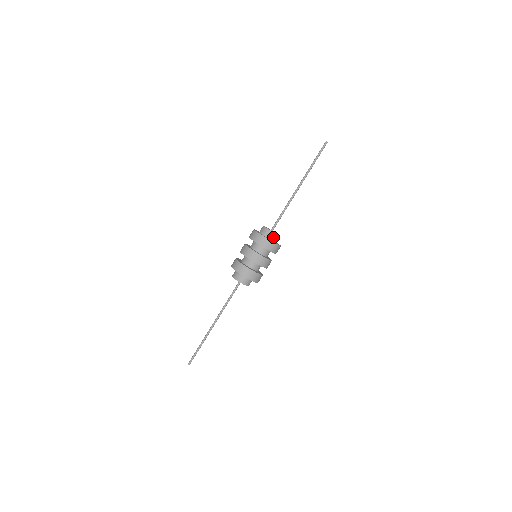
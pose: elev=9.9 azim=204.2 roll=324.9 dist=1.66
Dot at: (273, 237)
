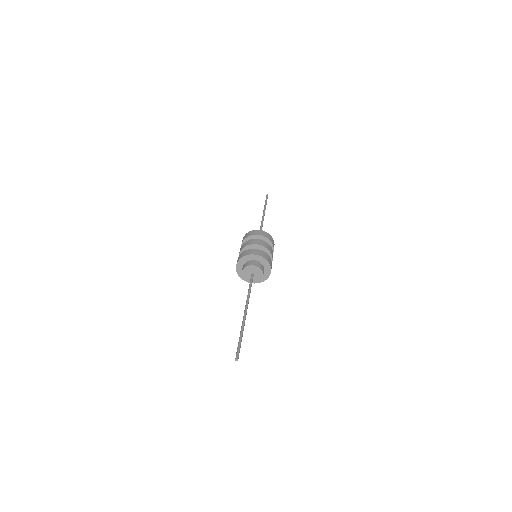
Dot at: occluded
